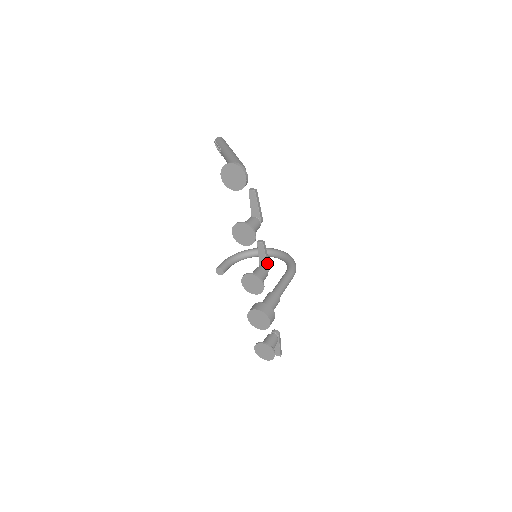
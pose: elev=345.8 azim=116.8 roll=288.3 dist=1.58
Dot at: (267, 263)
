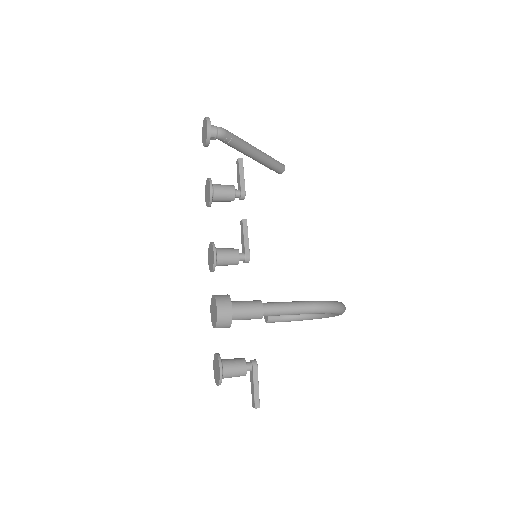
Dot at: (245, 246)
